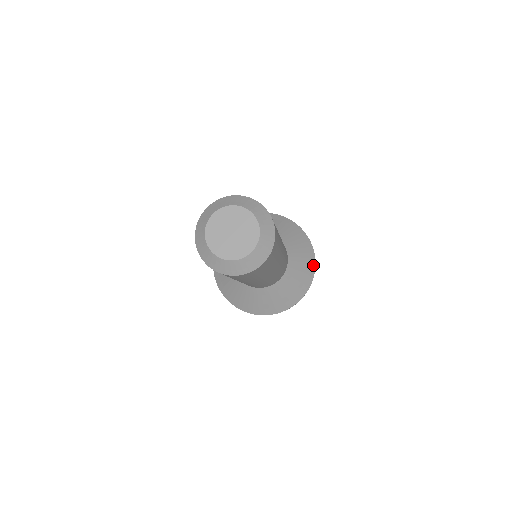
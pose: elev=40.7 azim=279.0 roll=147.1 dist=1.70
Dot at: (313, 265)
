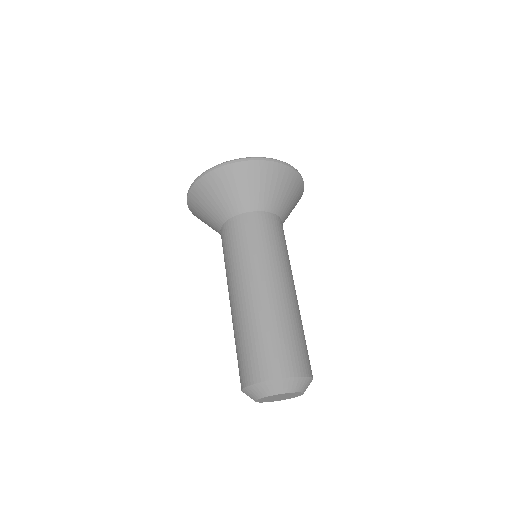
Dot at: occluded
